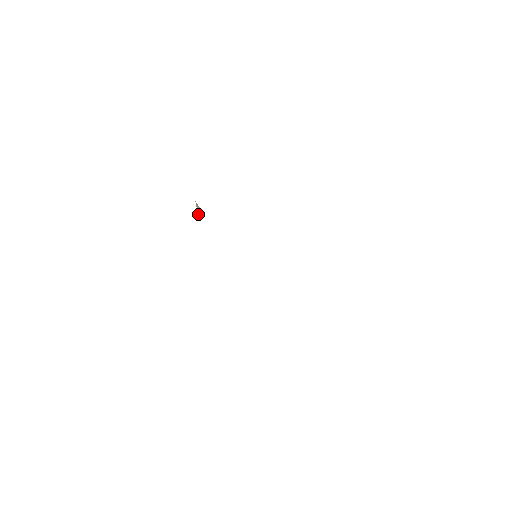
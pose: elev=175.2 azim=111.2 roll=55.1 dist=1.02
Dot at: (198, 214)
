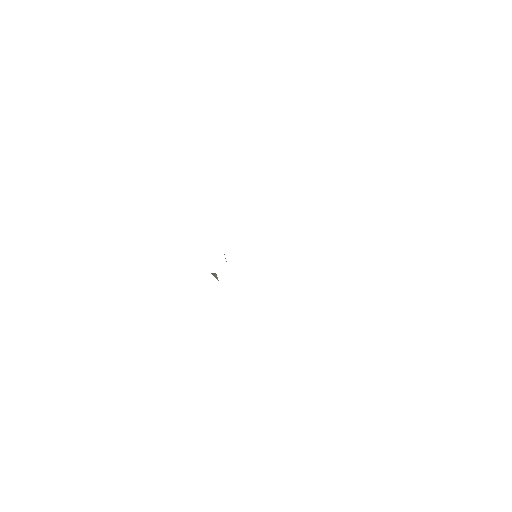
Dot at: (216, 278)
